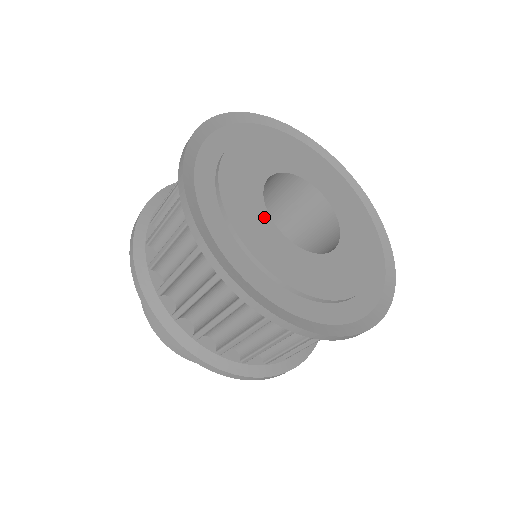
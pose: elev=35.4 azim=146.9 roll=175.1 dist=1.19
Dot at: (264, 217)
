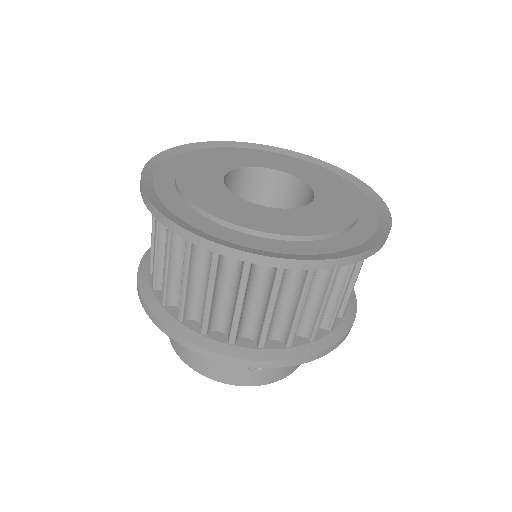
Dot at: (233, 199)
